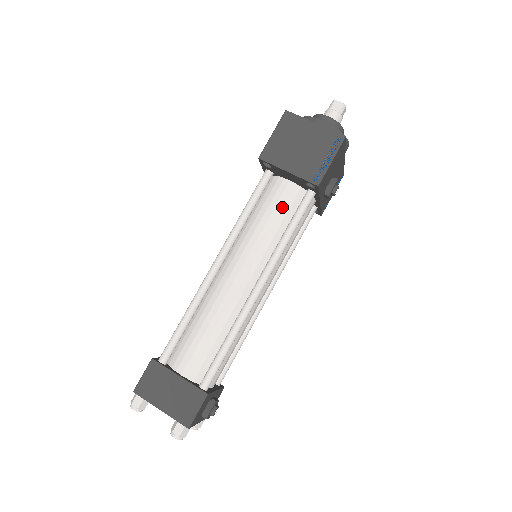
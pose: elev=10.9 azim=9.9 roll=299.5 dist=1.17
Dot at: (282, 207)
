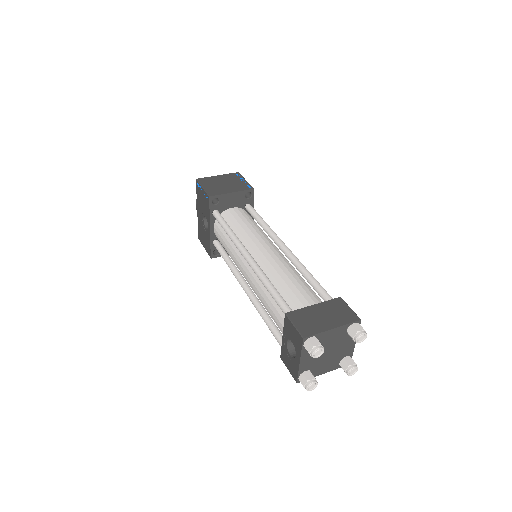
Dot at: (244, 217)
